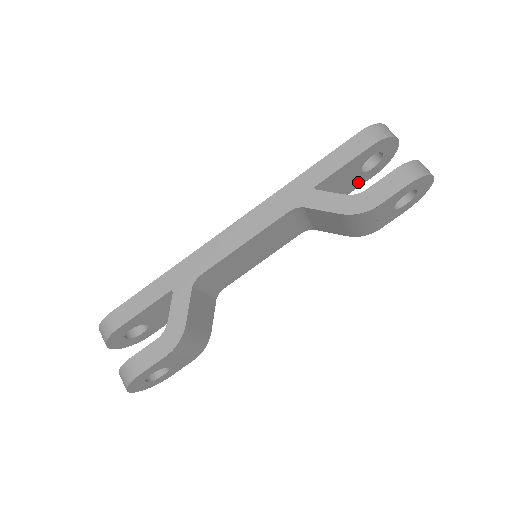
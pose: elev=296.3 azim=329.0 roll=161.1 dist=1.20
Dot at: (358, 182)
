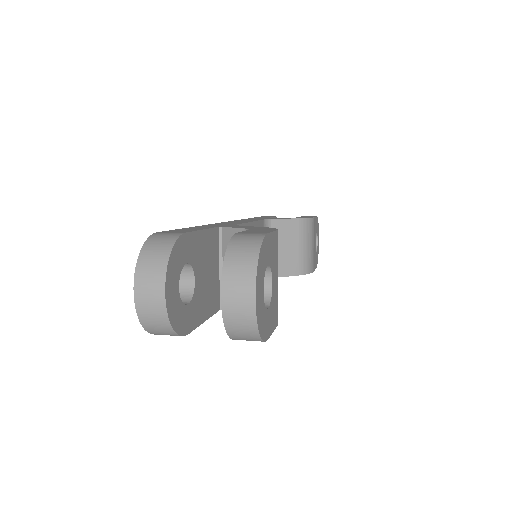
Dot at: occluded
